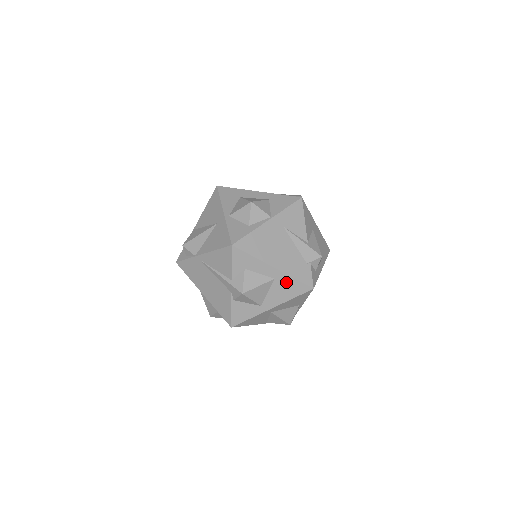
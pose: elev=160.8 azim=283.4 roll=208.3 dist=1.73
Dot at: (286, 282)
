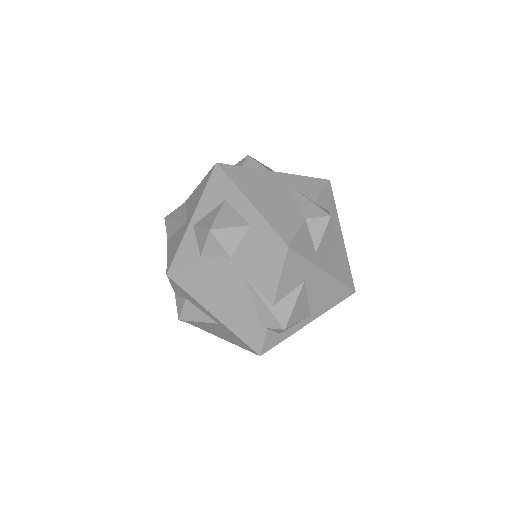
Dot at: (230, 333)
